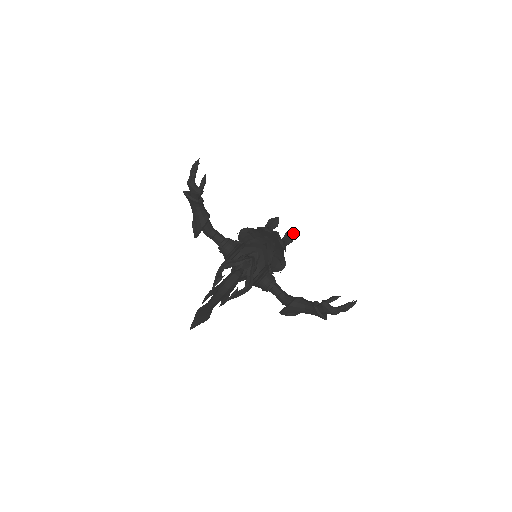
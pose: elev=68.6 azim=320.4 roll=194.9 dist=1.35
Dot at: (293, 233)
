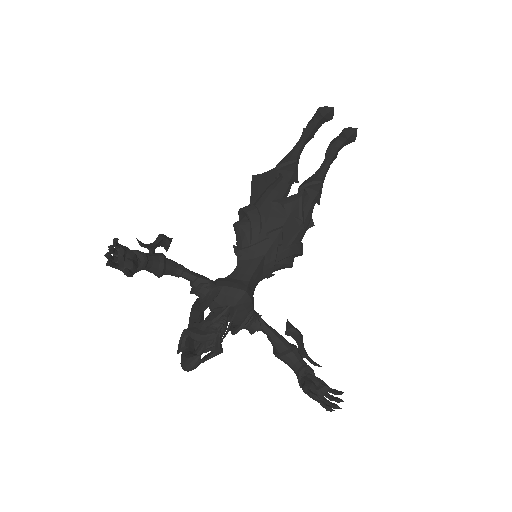
Dot at: (354, 132)
